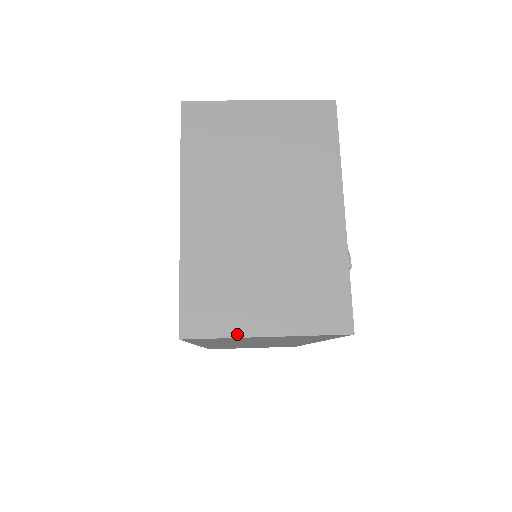
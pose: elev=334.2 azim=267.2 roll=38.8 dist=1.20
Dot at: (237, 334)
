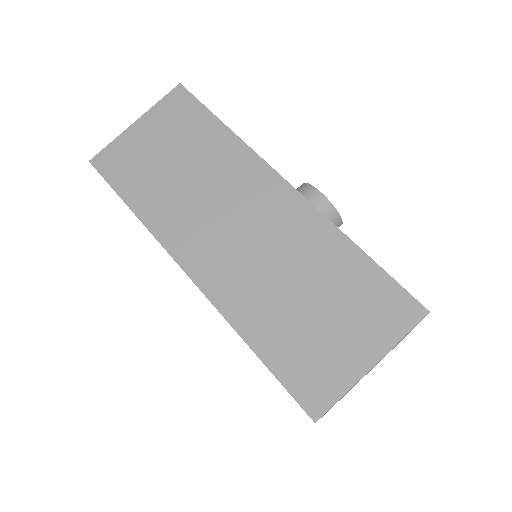
Dot at: occluded
